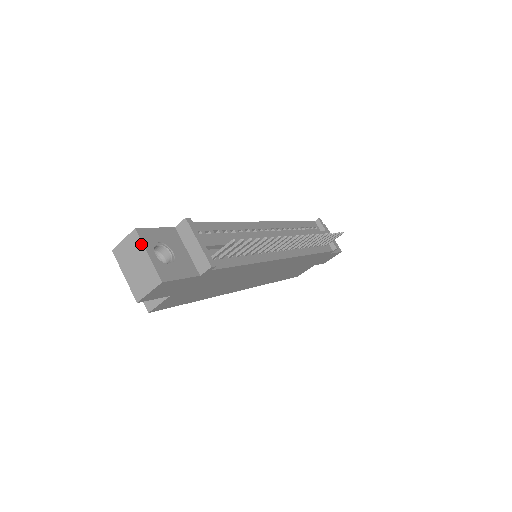
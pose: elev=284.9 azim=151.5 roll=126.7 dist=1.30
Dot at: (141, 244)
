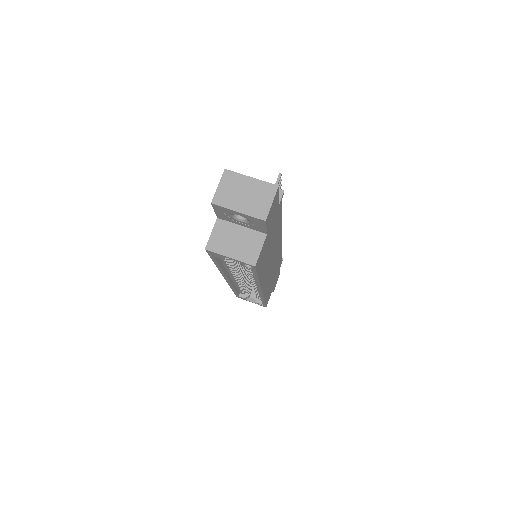
Dot at: (239, 175)
